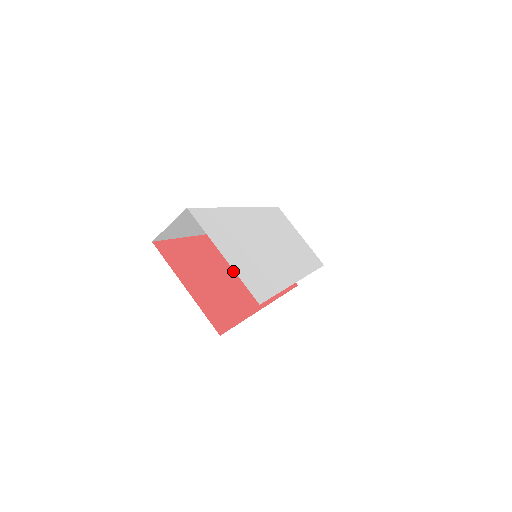
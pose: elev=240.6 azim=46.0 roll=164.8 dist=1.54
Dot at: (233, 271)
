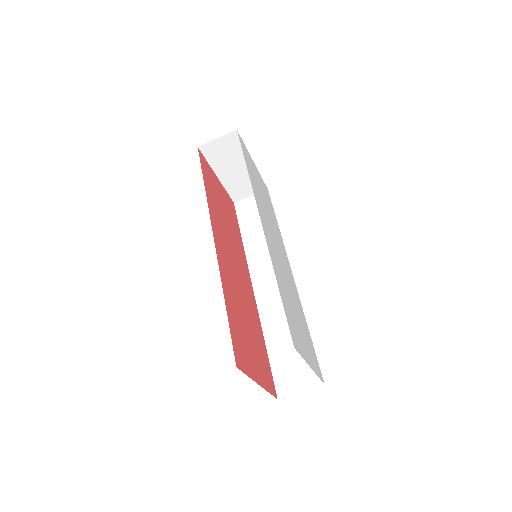
Dot at: (238, 283)
